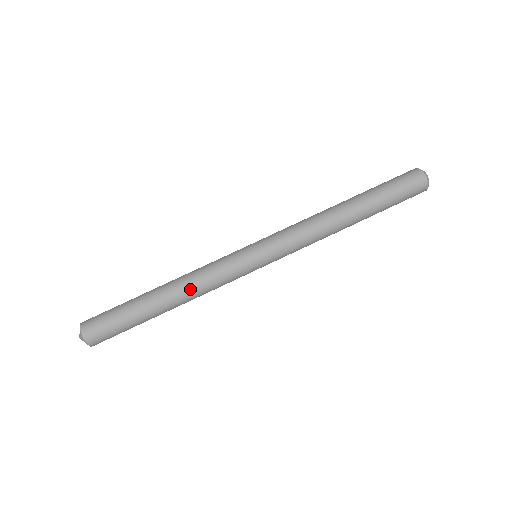
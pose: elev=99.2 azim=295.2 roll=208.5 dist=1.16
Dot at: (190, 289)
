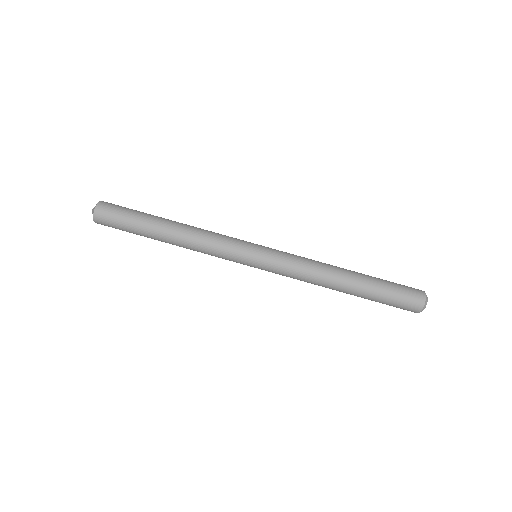
Dot at: (193, 232)
